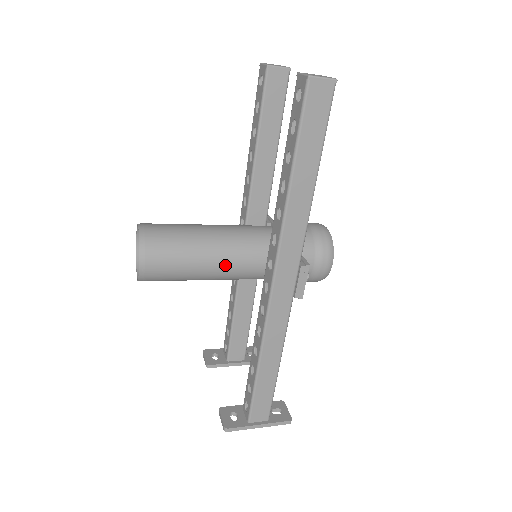
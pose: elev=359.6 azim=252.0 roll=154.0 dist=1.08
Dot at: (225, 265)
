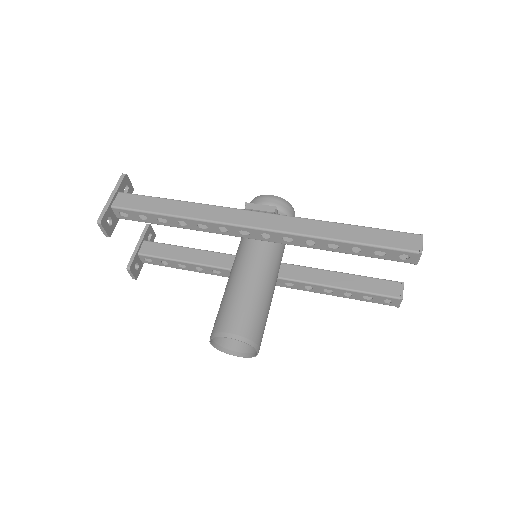
Dot at: occluded
